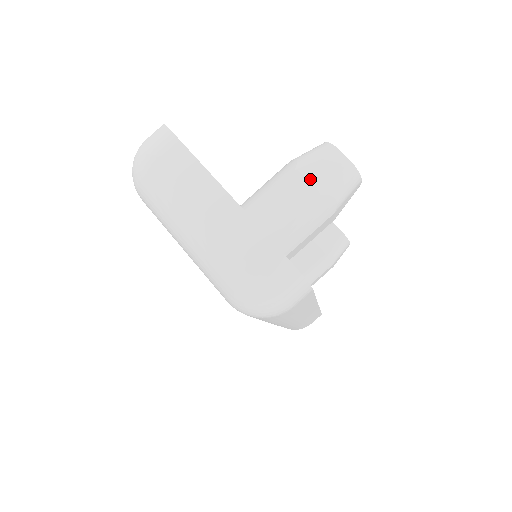
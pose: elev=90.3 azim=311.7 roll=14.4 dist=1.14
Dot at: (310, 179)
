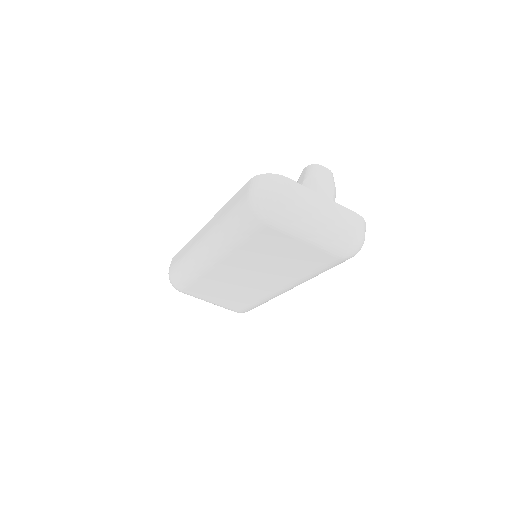
Dot at: (326, 183)
